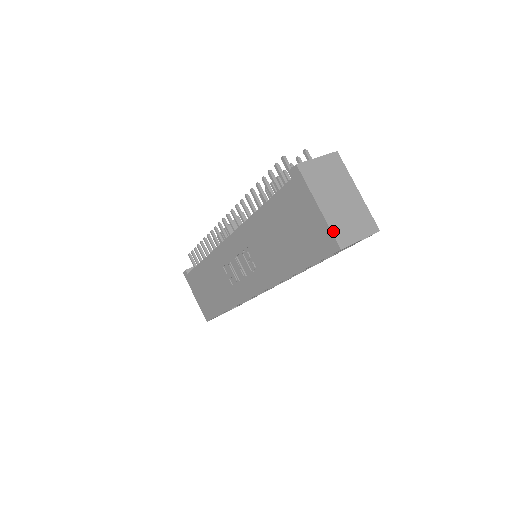
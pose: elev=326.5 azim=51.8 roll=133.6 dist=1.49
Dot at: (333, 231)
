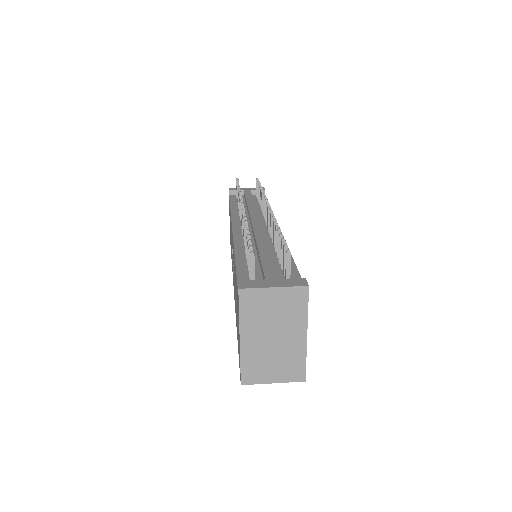
Dot at: (243, 366)
